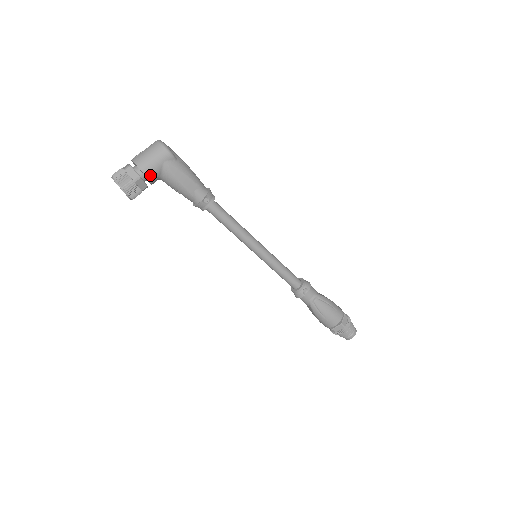
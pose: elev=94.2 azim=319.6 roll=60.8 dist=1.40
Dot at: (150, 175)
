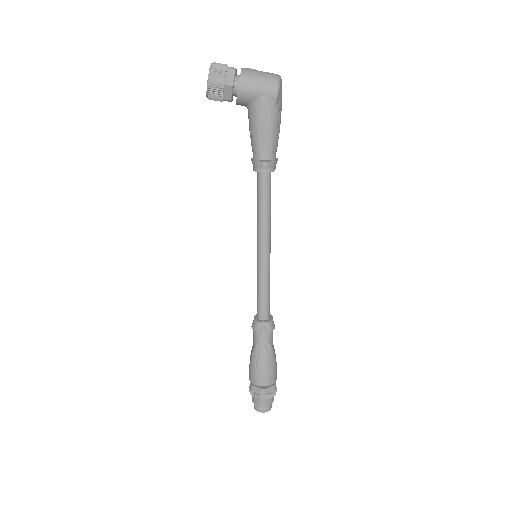
Dot at: (242, 93)
